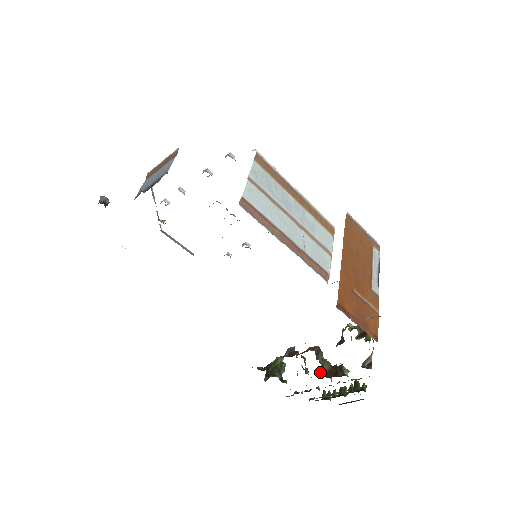
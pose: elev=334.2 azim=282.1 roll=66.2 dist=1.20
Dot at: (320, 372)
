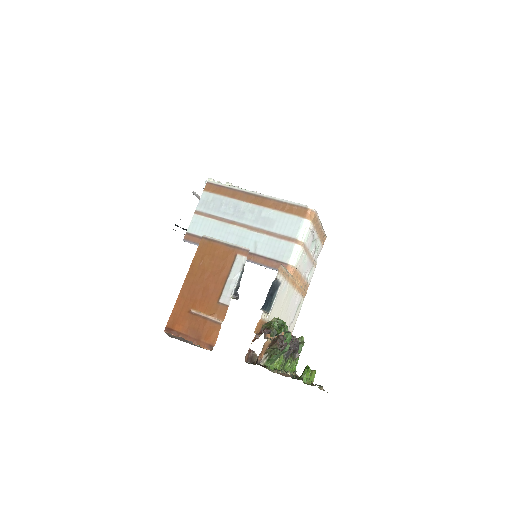
Dot at: (262, 362)
